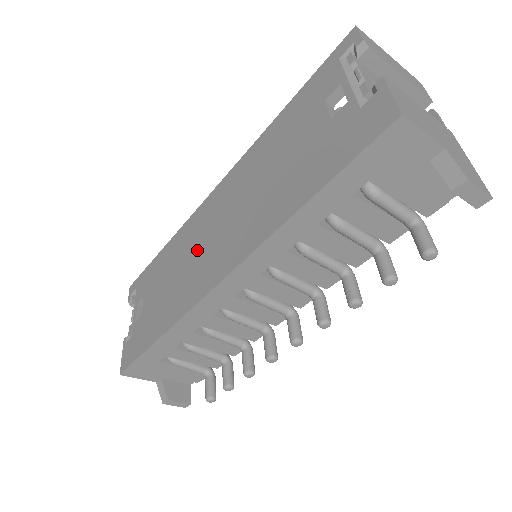
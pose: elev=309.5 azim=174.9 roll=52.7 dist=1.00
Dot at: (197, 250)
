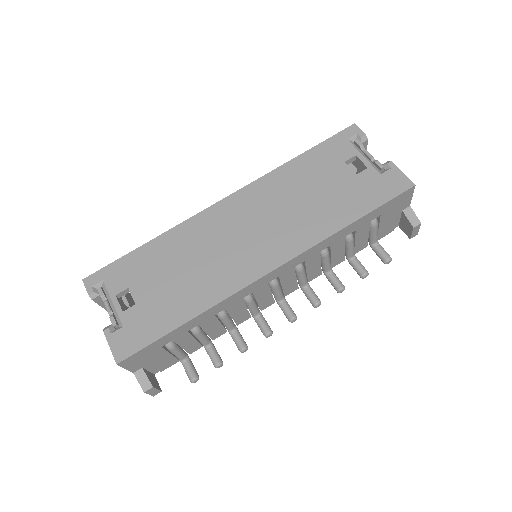
Dot at: (221, 246)
